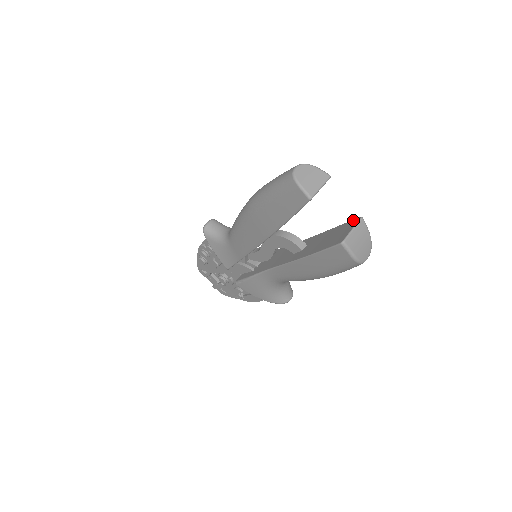
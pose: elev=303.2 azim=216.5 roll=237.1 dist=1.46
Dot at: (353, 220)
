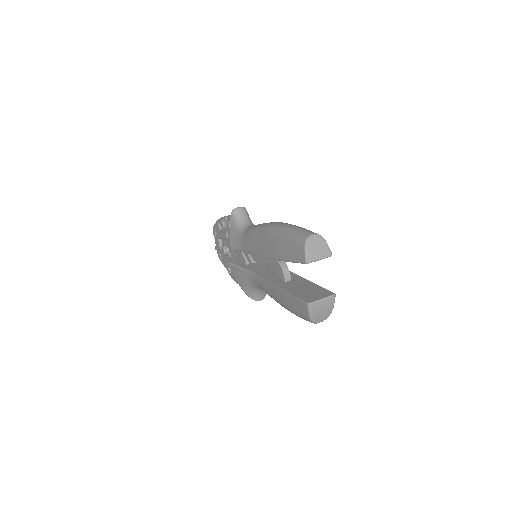
Dot at: (329, 291)
